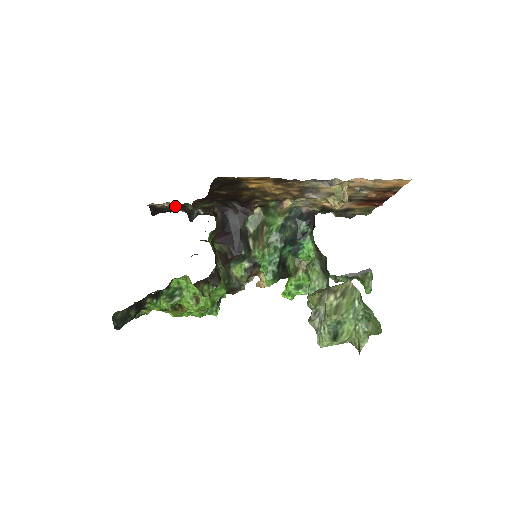
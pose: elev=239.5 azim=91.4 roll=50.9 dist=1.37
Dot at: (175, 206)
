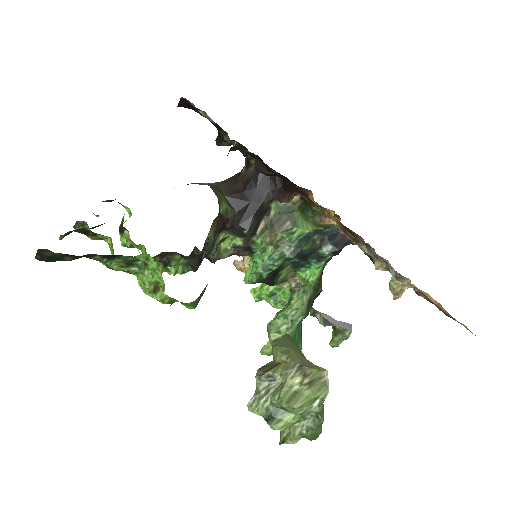
Dot at: occluded
